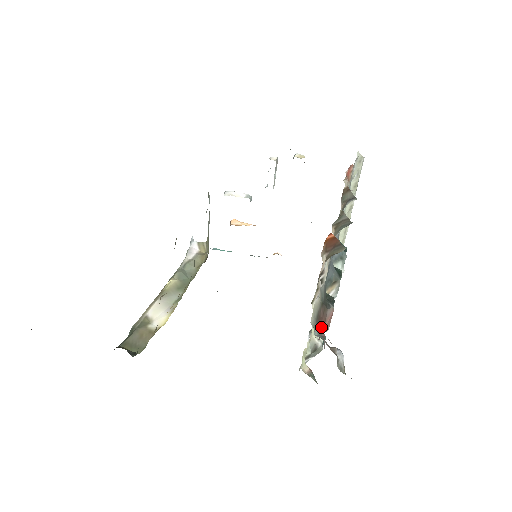
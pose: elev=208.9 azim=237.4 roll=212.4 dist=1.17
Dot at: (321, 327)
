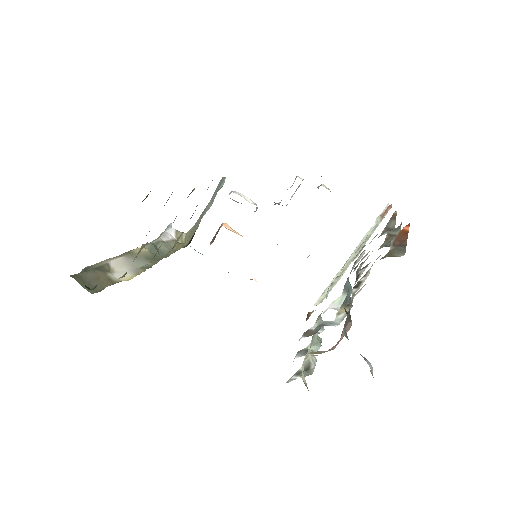
Dot at: (341, 335)
